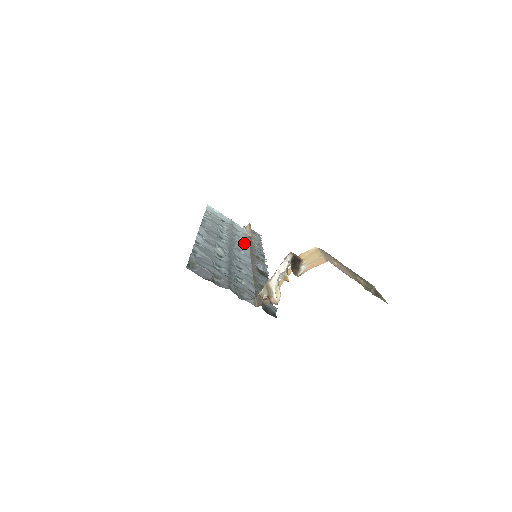
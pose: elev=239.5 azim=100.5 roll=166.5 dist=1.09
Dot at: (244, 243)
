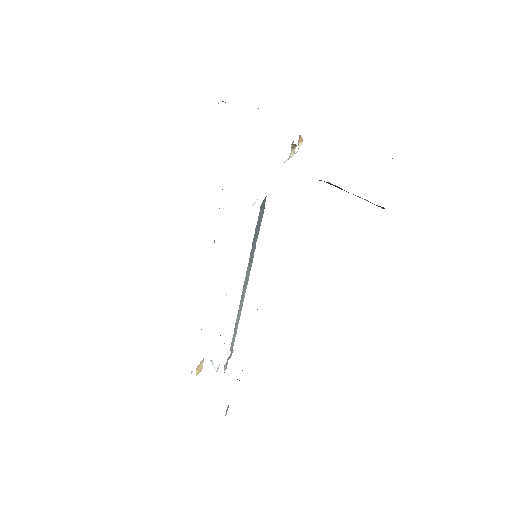
Dot at: occluded
